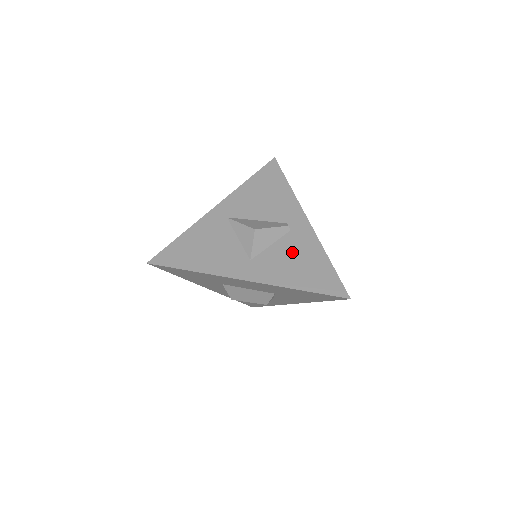
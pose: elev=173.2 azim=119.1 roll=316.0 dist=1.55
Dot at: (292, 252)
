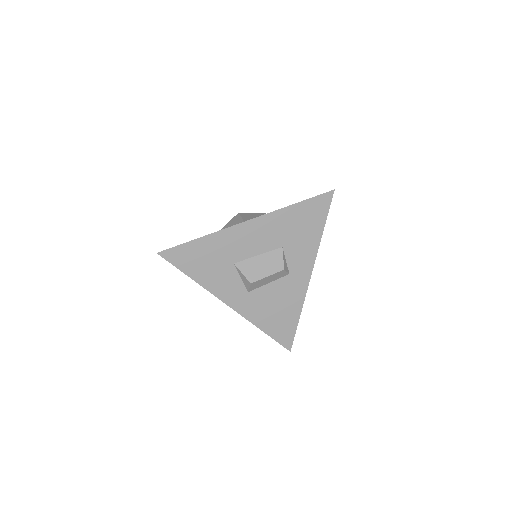
Dot at: occluded
